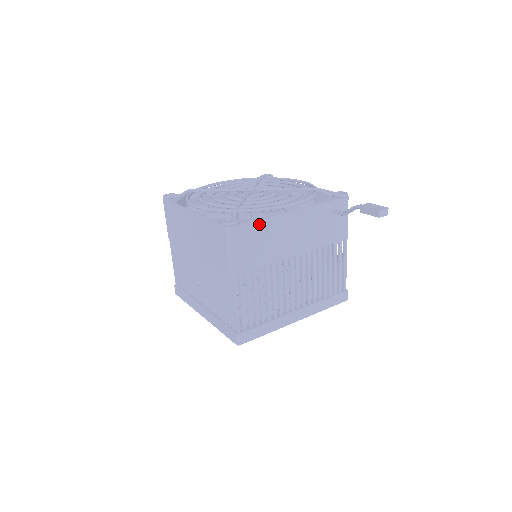
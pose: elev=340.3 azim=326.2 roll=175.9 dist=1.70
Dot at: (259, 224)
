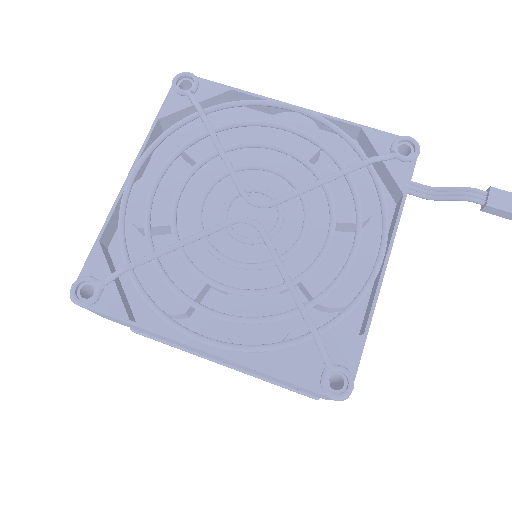
Dot at: (364, 338)
